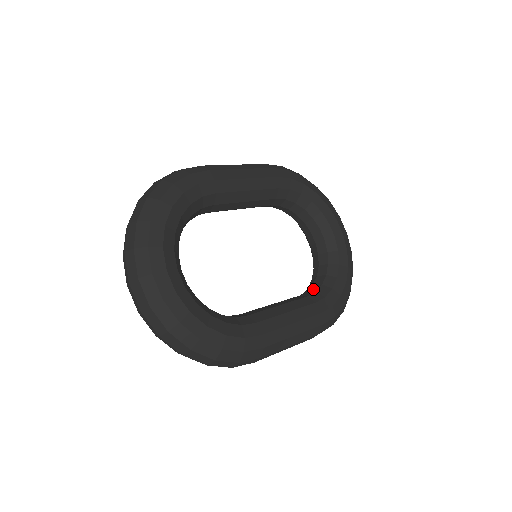
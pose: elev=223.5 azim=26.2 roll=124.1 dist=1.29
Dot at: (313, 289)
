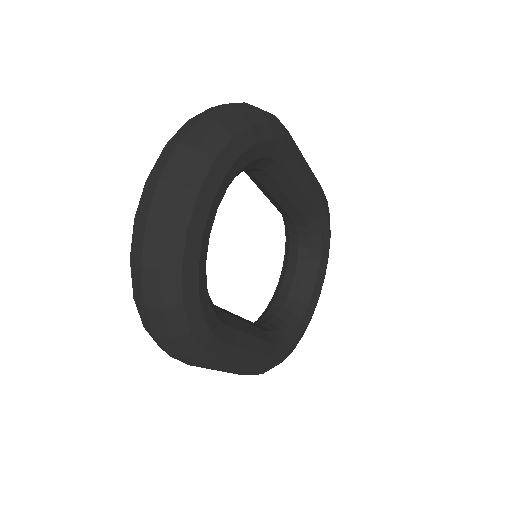
Dot at: (269, 326)
